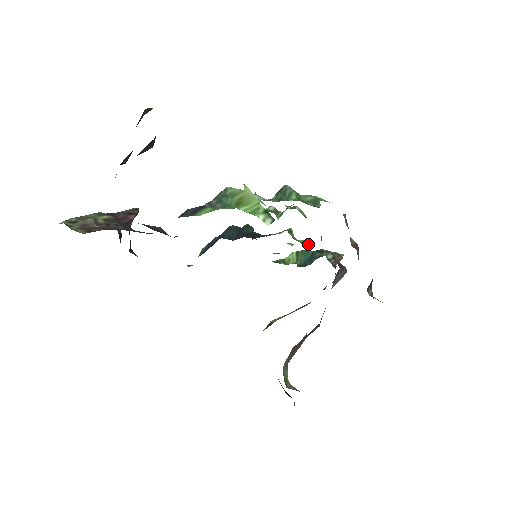
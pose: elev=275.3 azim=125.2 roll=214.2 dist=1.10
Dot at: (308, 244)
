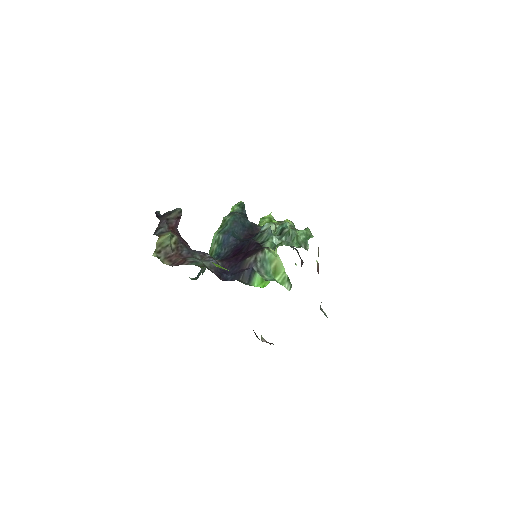
Dot at: occluded
